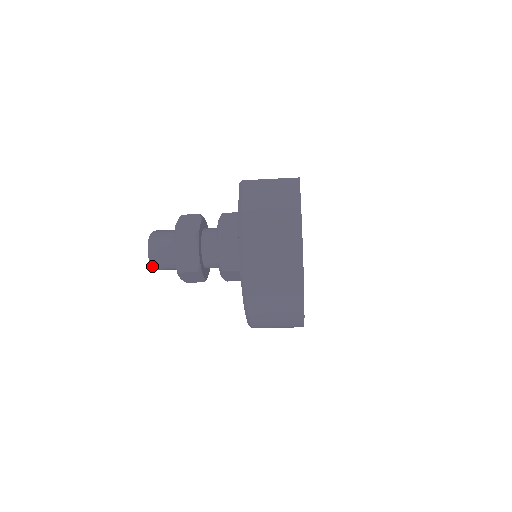
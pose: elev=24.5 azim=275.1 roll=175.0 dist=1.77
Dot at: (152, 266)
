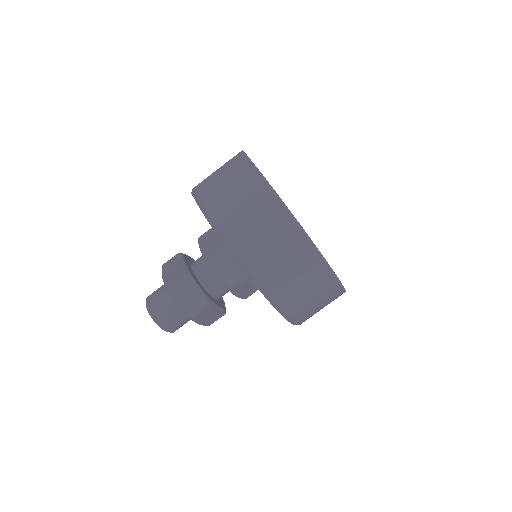
Dot at: (166, 331)
